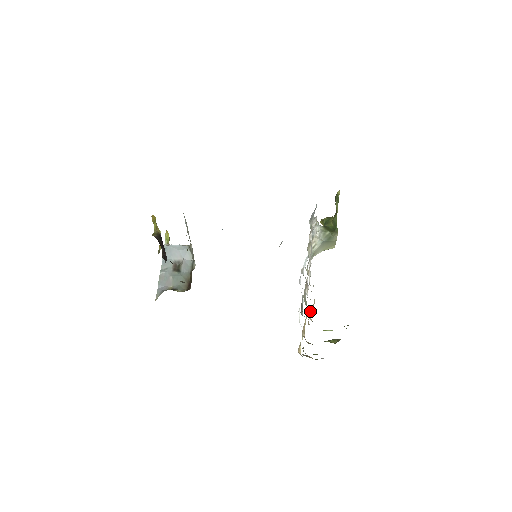
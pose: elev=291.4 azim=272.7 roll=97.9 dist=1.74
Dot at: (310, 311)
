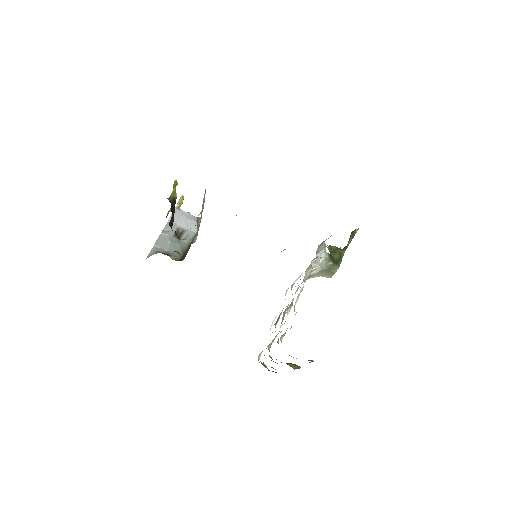
Dot at: (284, 333)
